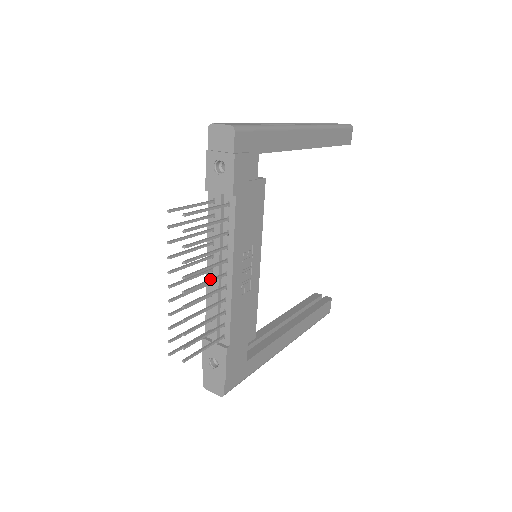
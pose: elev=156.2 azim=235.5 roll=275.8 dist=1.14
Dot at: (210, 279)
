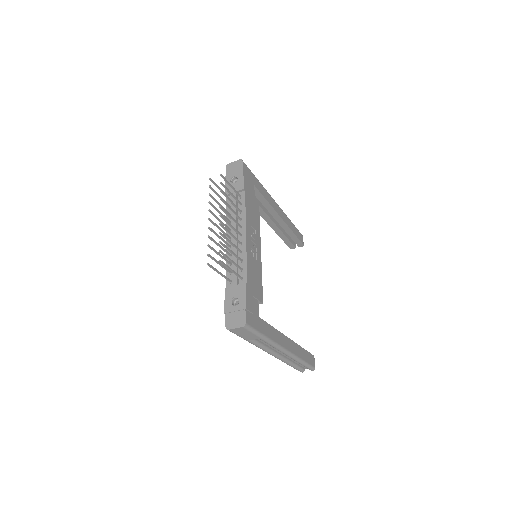
Dot at: (233, 227)
